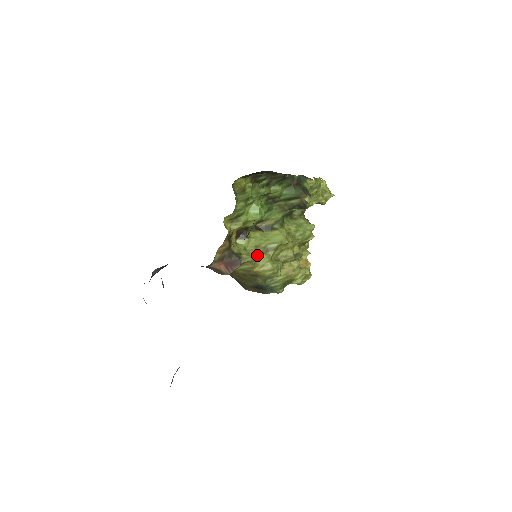
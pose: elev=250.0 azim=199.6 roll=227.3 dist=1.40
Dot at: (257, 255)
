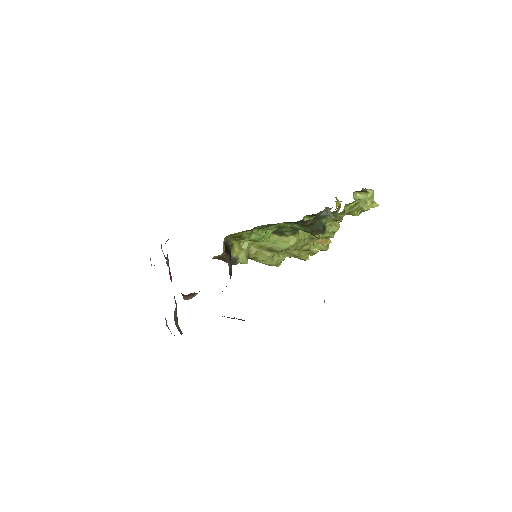
Dot at: (259, 252)
